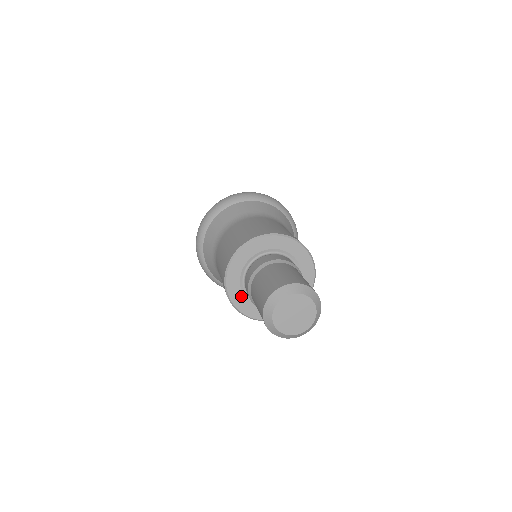
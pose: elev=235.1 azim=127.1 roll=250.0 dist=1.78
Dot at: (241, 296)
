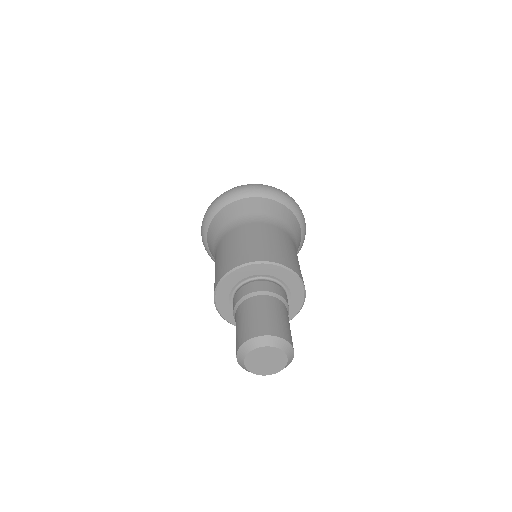
Dot at: occluded
